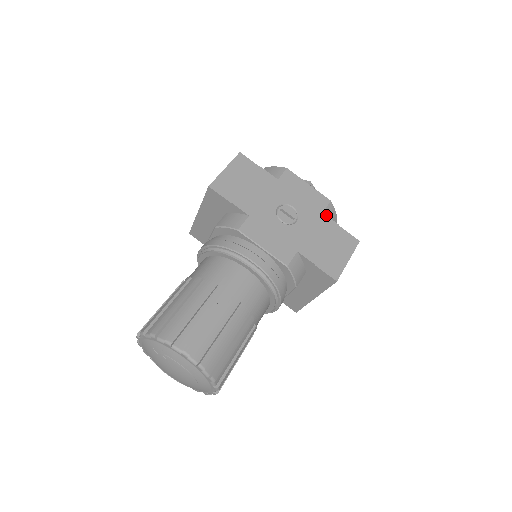
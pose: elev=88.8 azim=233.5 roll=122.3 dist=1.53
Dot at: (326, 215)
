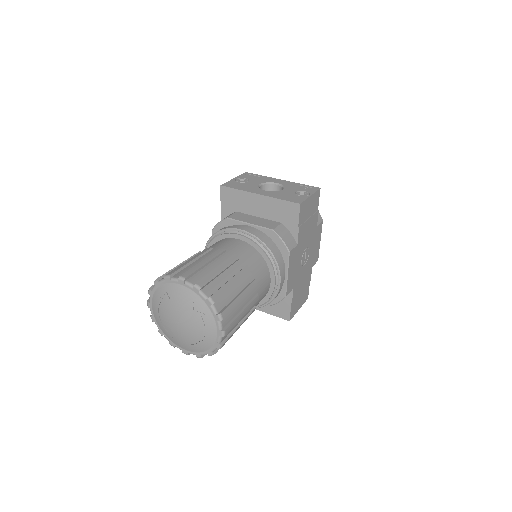
Dot at: occluded
